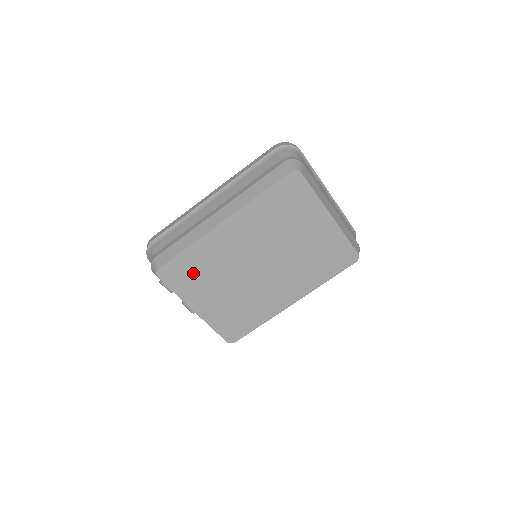
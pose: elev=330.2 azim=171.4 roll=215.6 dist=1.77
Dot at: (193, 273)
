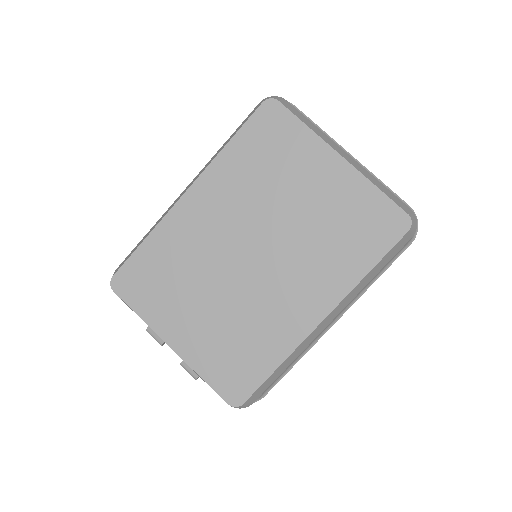
Dot at: (159, 279)
